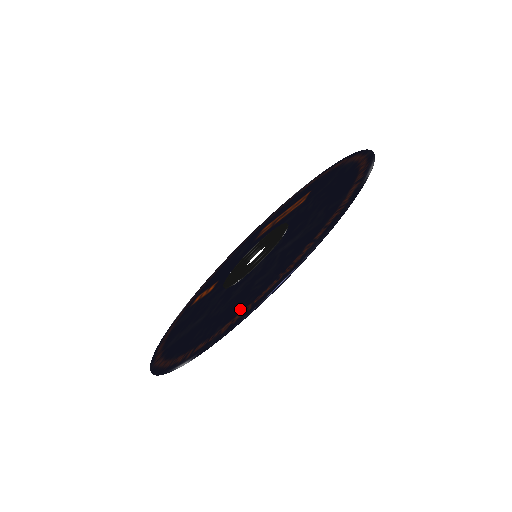
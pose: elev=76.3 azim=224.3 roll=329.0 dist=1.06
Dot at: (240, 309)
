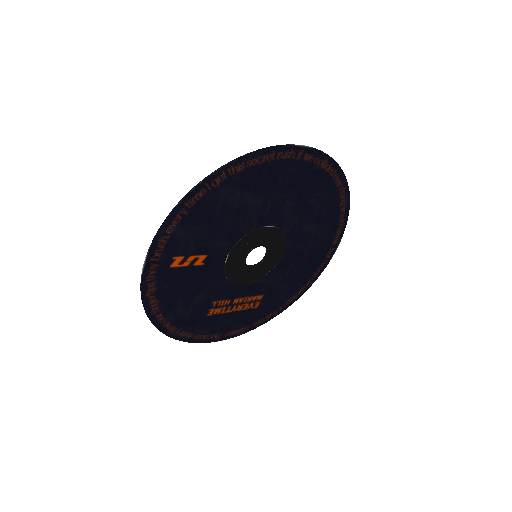
Dot at: (322, 176)
